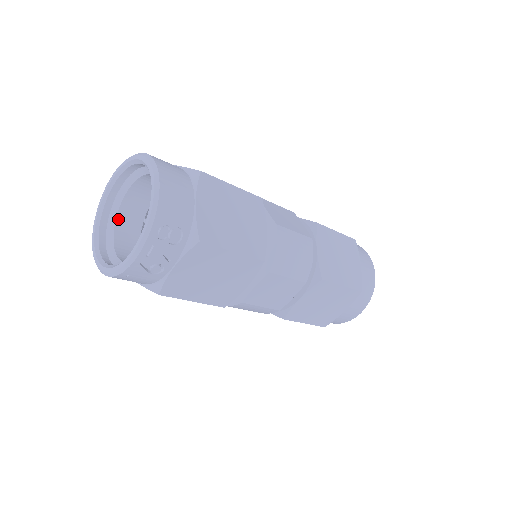
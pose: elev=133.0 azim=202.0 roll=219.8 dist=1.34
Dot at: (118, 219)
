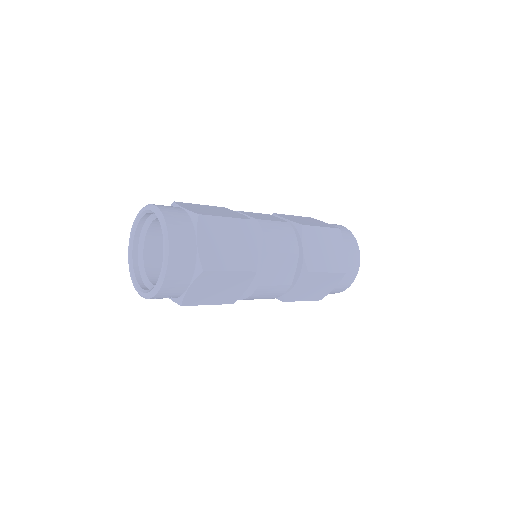
Dot at: (154, 221)
